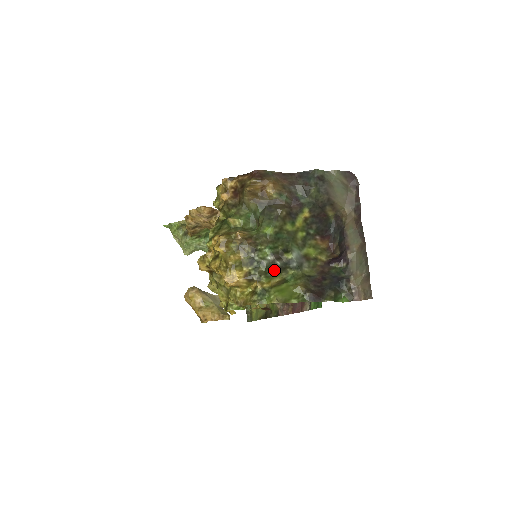
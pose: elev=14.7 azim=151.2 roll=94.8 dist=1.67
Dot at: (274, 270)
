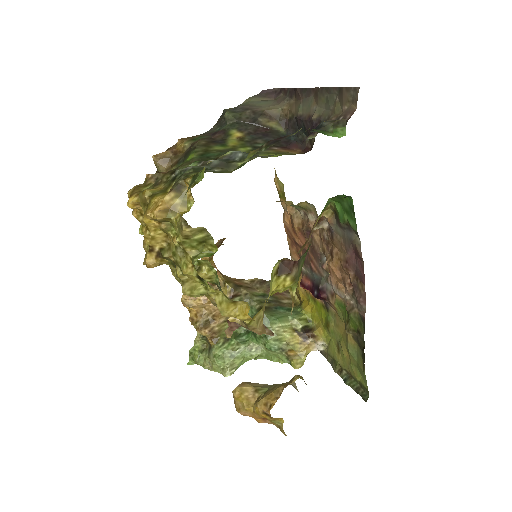
Dot at: (212, 170)
